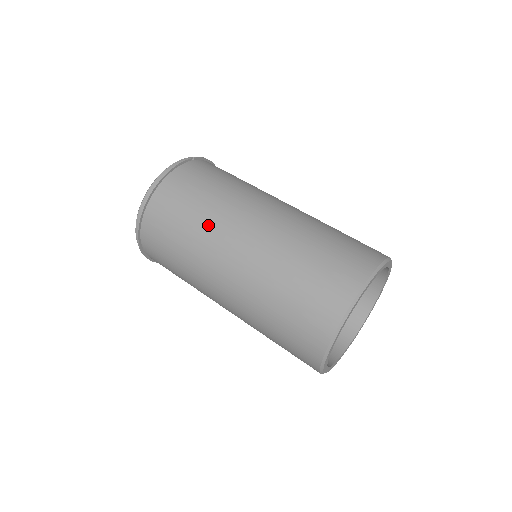
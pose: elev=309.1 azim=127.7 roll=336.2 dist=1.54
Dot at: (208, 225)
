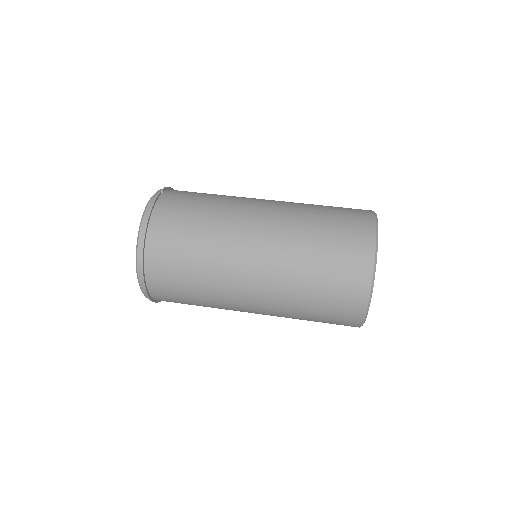
Dot at: (217, 245)
